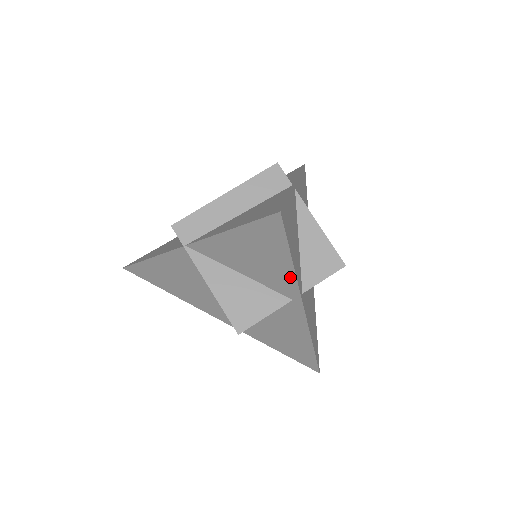
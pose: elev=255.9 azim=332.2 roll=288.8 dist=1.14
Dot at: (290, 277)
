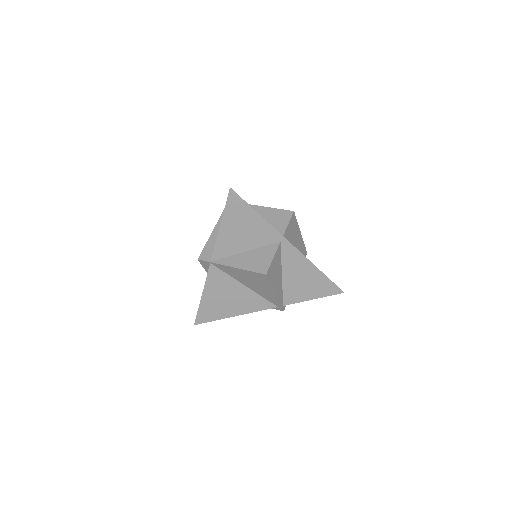
Dot at: (266, 226)
